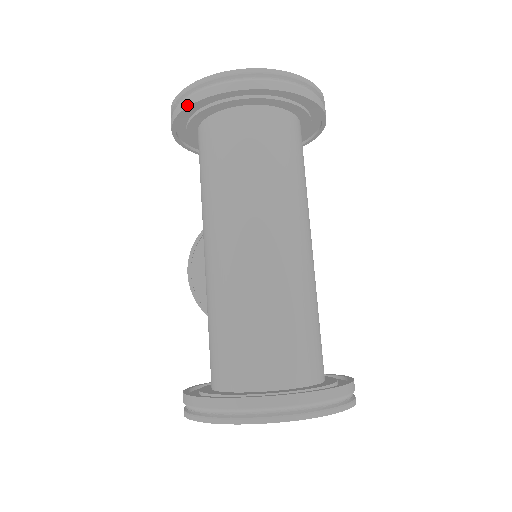
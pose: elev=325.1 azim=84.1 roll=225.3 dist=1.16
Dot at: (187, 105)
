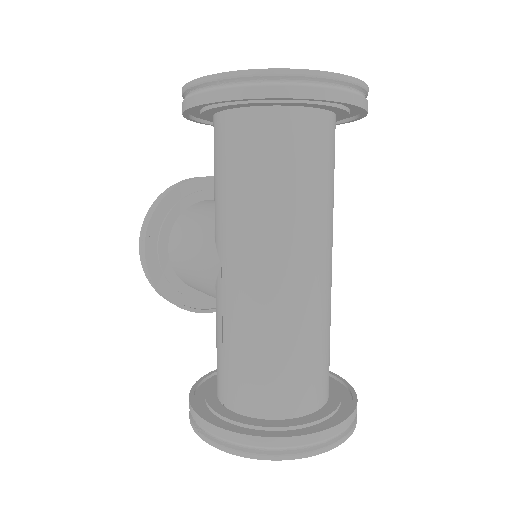
Dot at: (246, 96)
